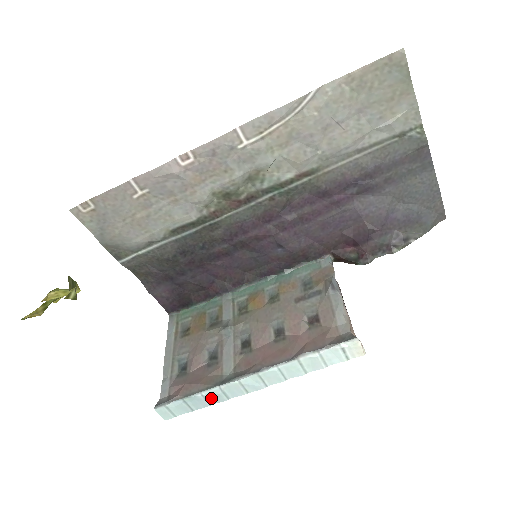
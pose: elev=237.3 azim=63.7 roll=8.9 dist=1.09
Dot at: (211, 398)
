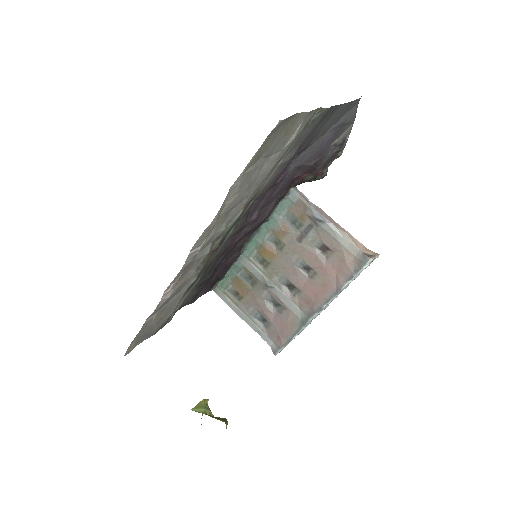
Dot at: (302, 330)
